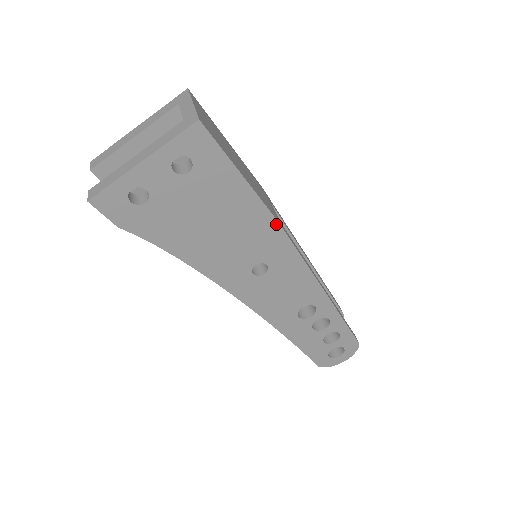
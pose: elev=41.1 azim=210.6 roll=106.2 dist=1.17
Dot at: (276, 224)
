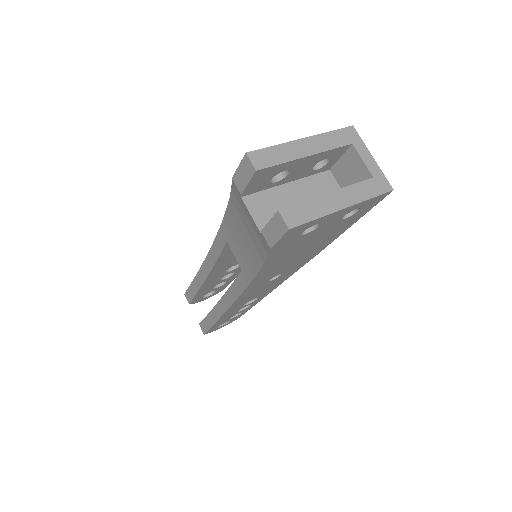
Dot at: (319, 252)
